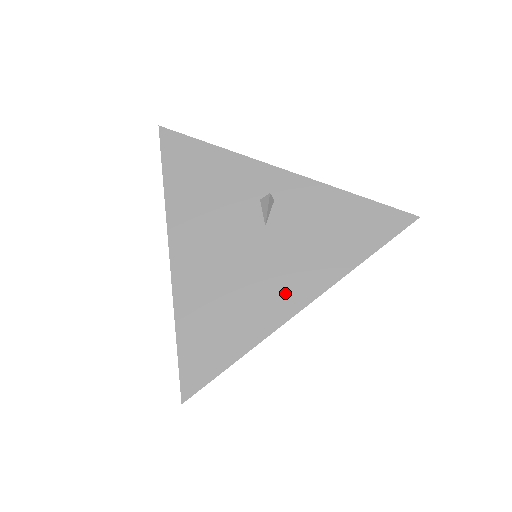
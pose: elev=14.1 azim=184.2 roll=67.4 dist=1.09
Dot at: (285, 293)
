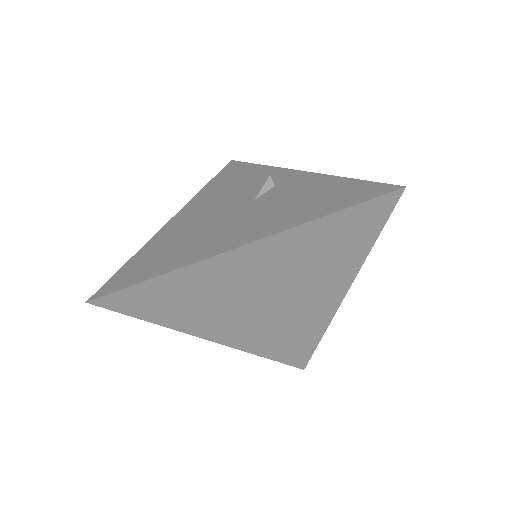
Dot at: (232, 237)
